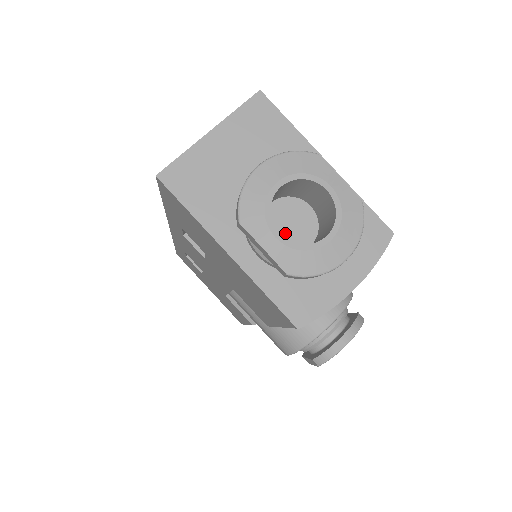
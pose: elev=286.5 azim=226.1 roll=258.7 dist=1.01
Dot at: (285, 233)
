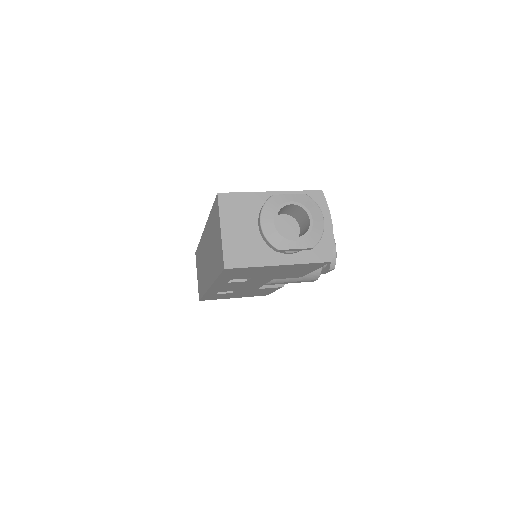
Dot at: (286, 234)
